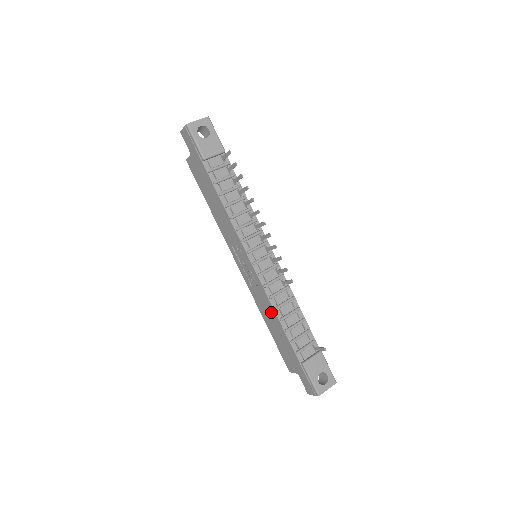
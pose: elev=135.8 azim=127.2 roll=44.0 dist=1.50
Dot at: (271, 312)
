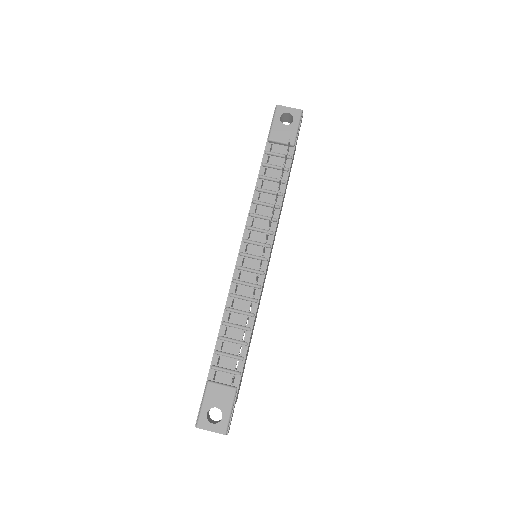
Dot at: occluded
